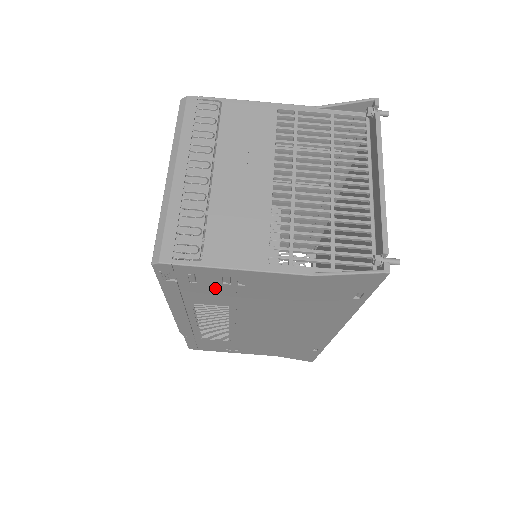
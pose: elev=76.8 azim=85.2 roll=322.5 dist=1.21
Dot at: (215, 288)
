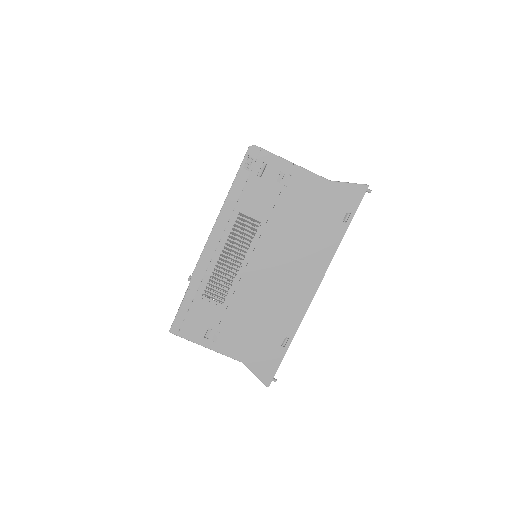
Dot at: (268, 187)
